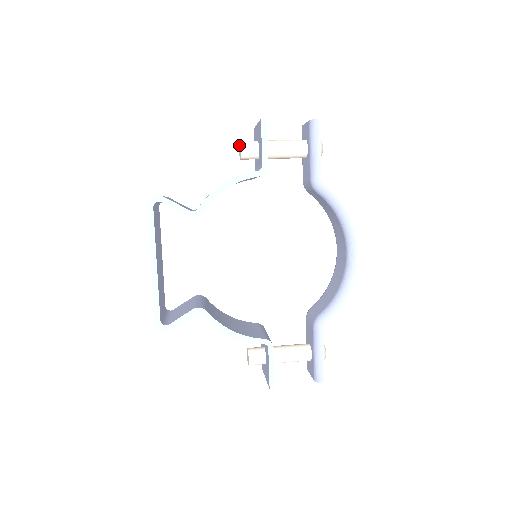
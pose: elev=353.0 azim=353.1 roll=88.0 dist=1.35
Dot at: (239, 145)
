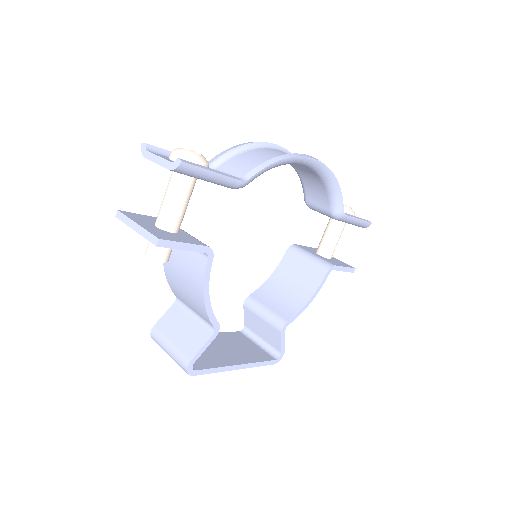
Dot at: (148, 256)
